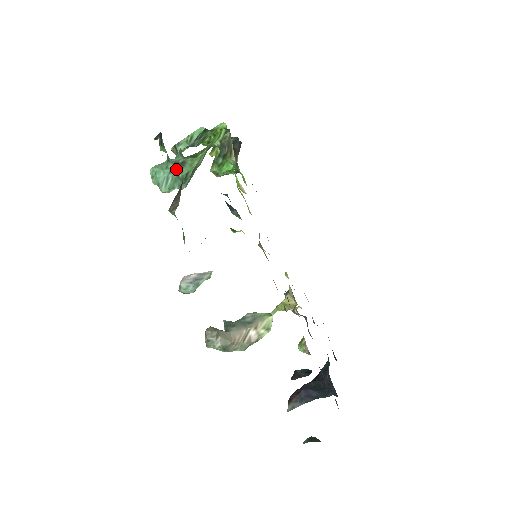
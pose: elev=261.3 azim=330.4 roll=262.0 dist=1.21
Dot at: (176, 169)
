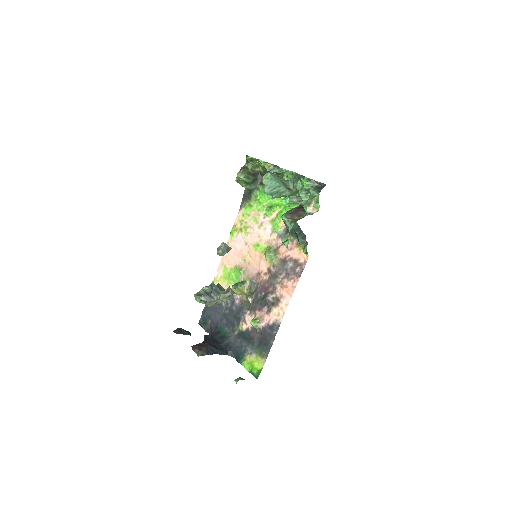
Dot at: (303, 199)
